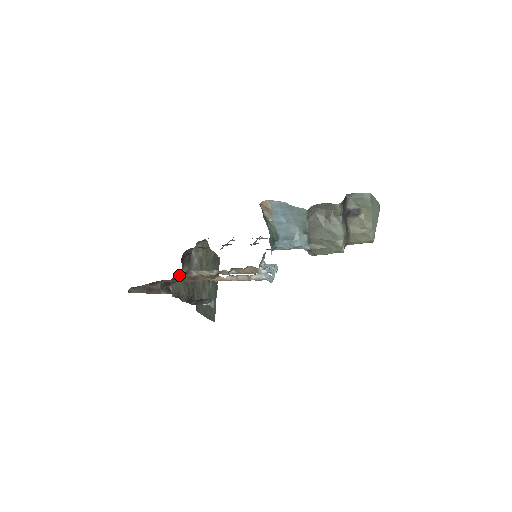
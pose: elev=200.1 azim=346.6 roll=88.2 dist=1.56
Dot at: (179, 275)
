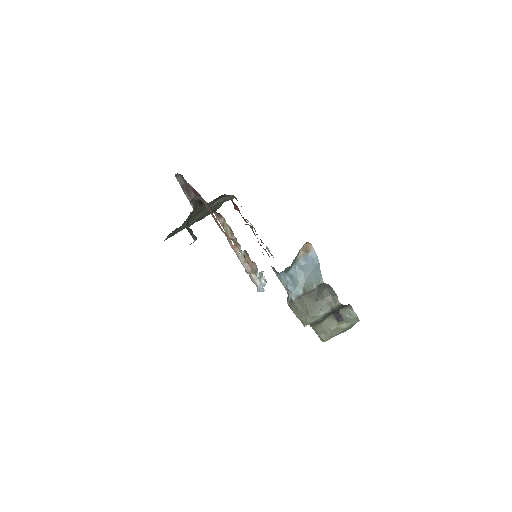
Dot at: occluded
